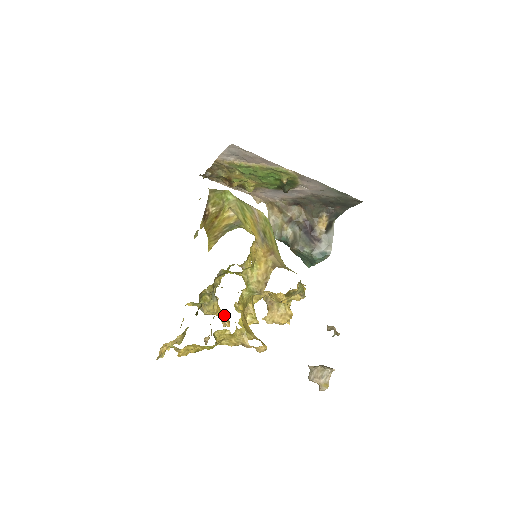
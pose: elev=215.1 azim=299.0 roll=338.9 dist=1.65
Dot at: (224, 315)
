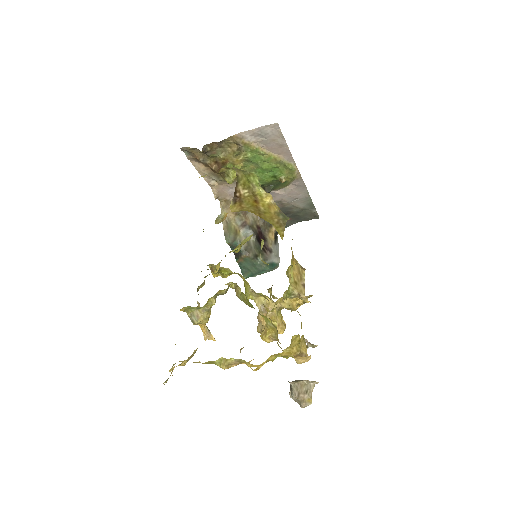
Dot at: (206, 326)
